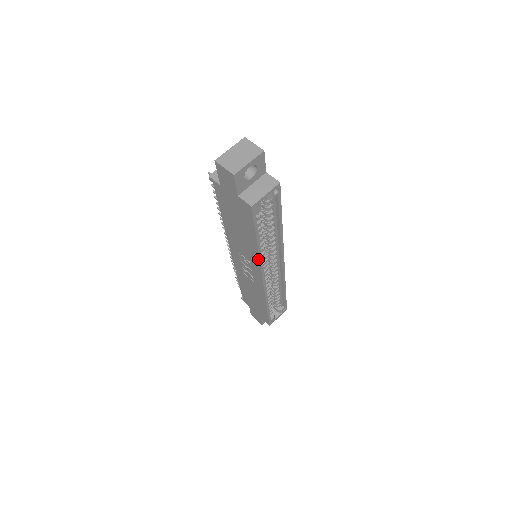
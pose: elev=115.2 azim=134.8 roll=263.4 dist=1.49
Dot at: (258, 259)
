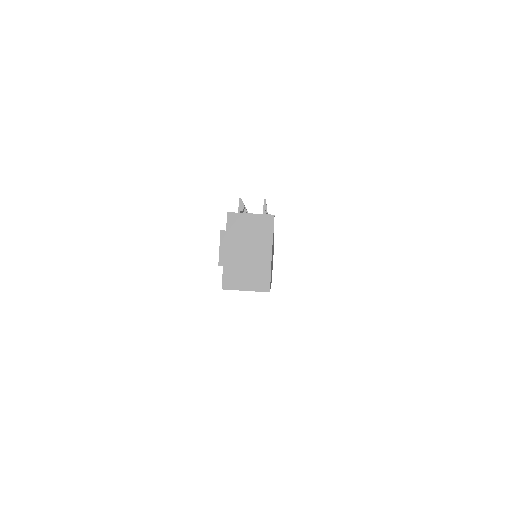
Dot at: occluded
